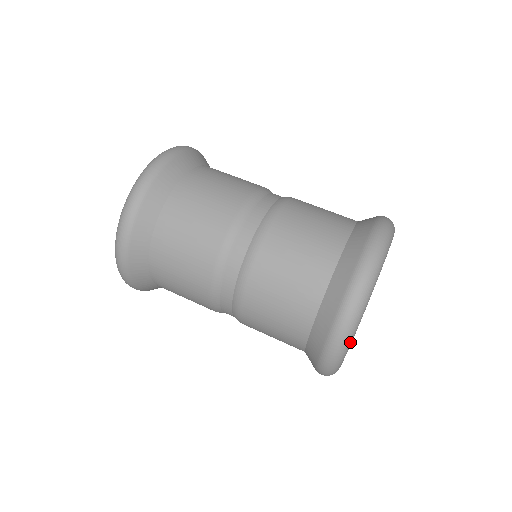
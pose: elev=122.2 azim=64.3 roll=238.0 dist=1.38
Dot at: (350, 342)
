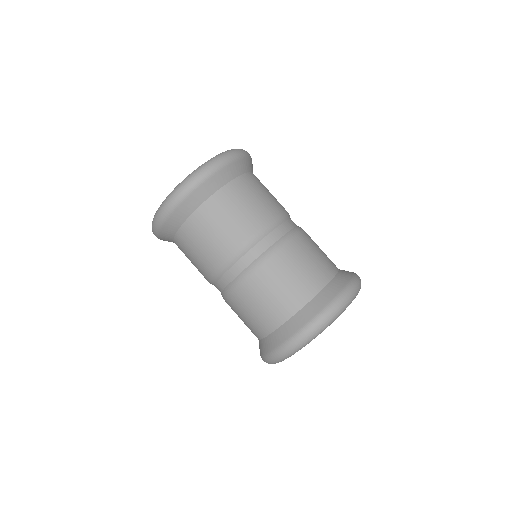
Dot at: occluded
